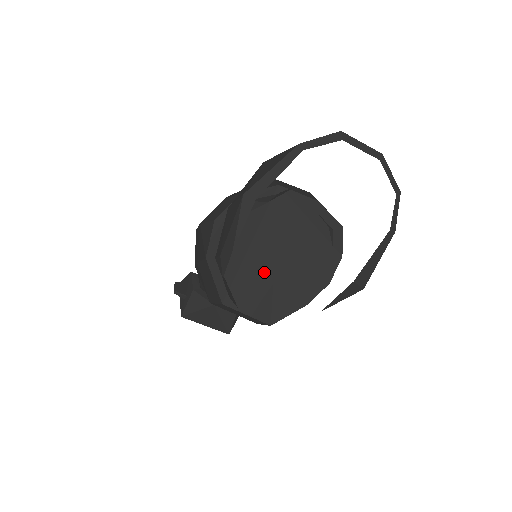
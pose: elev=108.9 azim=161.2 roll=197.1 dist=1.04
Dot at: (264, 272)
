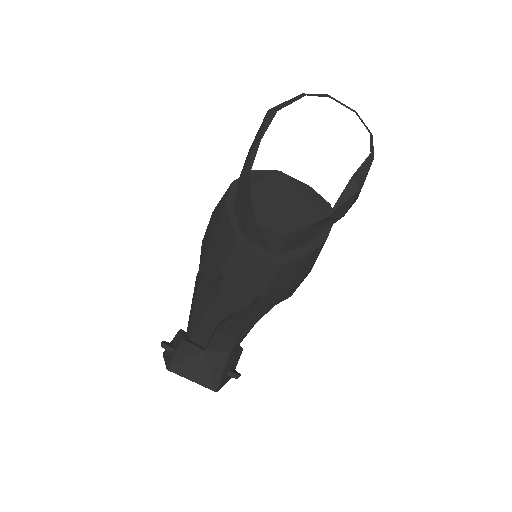
Dot at: (272, 224)
